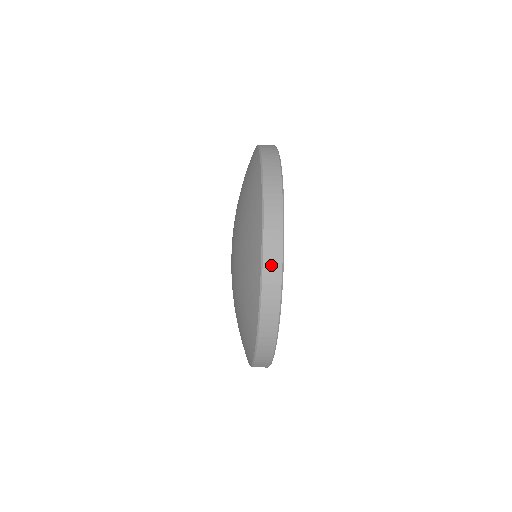
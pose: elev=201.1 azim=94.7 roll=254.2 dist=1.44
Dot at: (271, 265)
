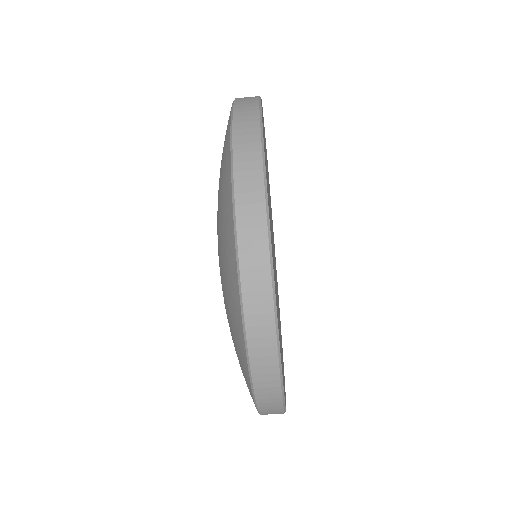
Dot at: (254, 286)
